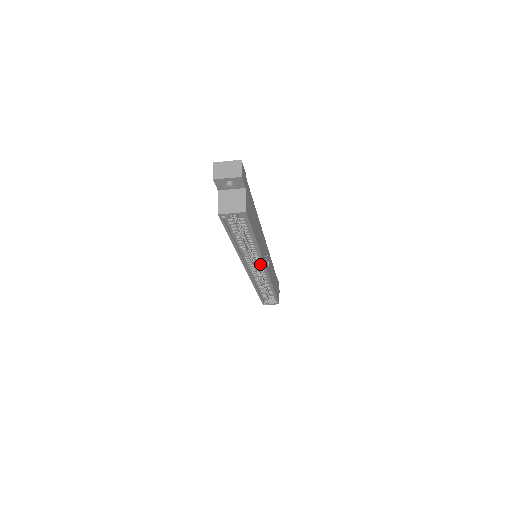
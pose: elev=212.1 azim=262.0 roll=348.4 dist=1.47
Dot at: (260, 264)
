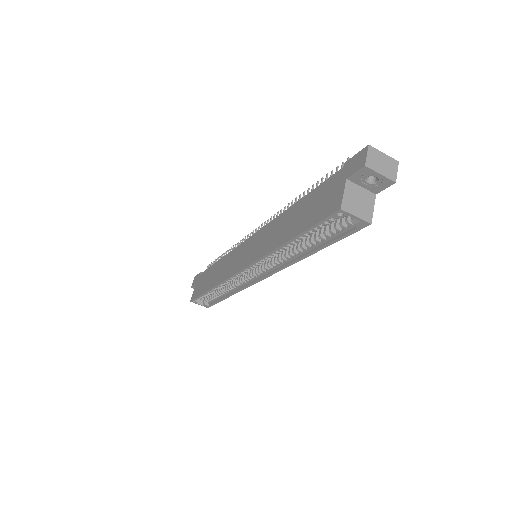
Dot at: (265, 269)
